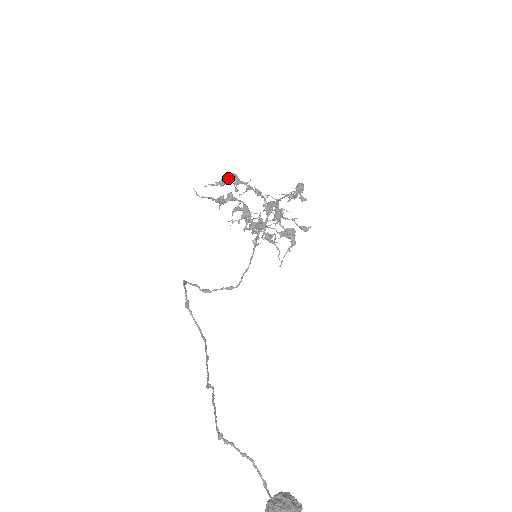
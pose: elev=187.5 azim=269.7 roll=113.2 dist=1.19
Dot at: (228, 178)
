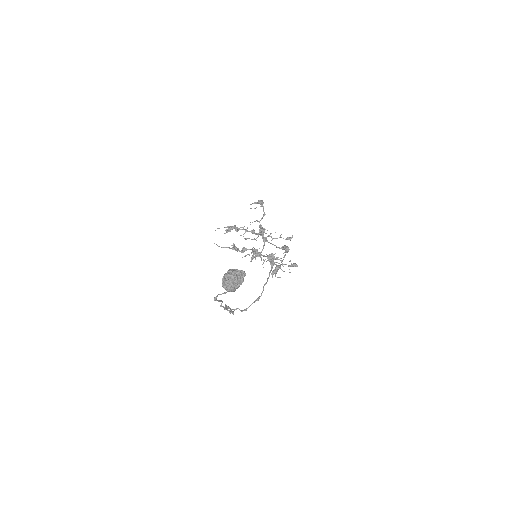
Dot at: (230, 228)
